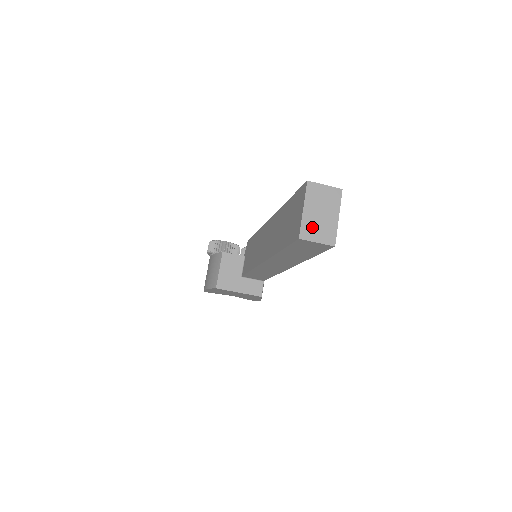
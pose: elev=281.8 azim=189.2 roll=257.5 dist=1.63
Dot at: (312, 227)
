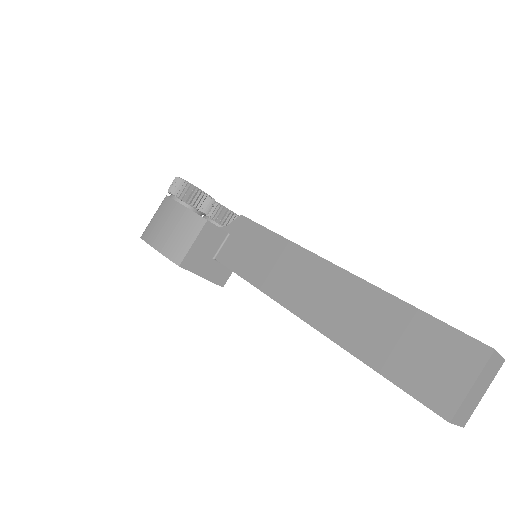
Dot at: (465, 407)
